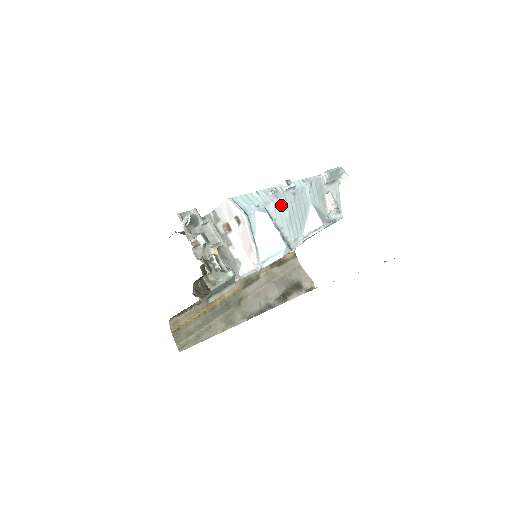
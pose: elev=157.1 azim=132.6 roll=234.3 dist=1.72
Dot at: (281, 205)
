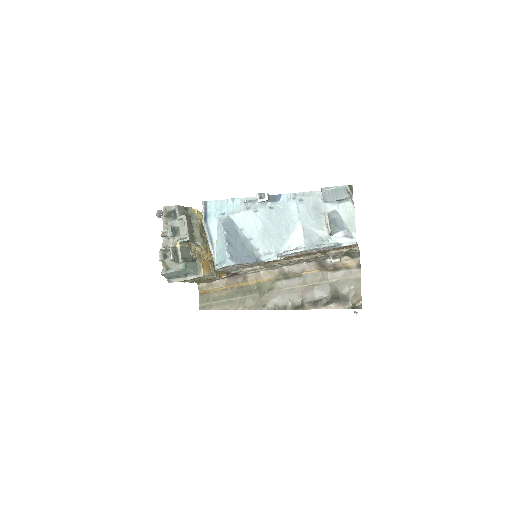
Dot at: (252, 217)
